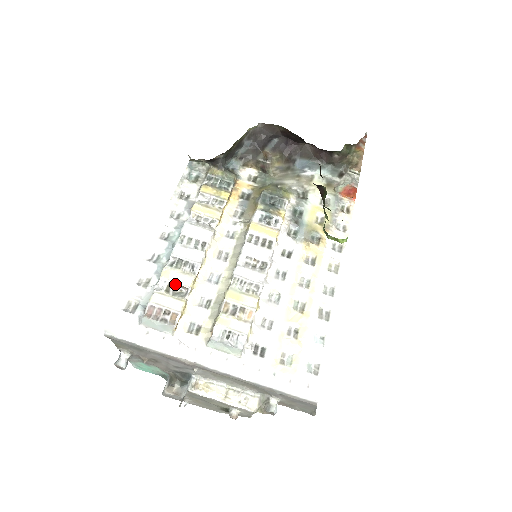
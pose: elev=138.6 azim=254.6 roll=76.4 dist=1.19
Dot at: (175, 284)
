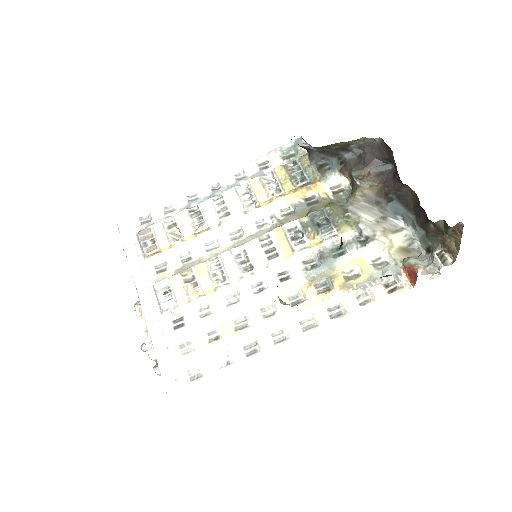
Dot at: (178, 226)
